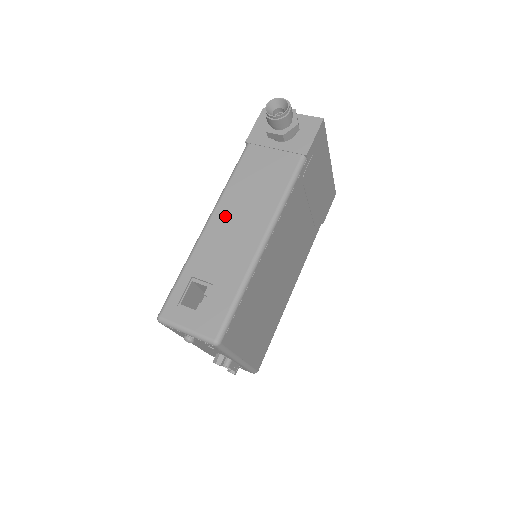
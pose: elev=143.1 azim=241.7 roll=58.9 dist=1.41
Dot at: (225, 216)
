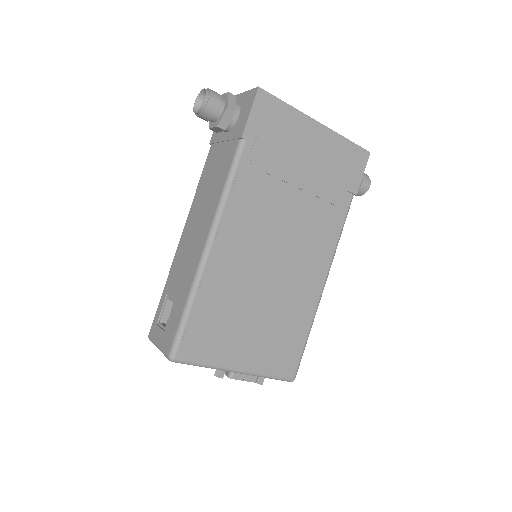
Dot at: (189, 228)
